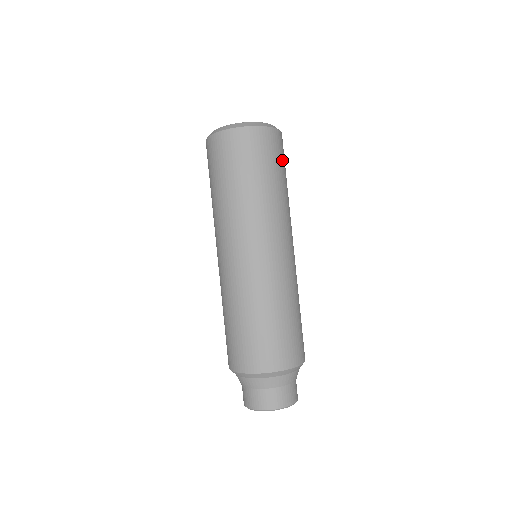
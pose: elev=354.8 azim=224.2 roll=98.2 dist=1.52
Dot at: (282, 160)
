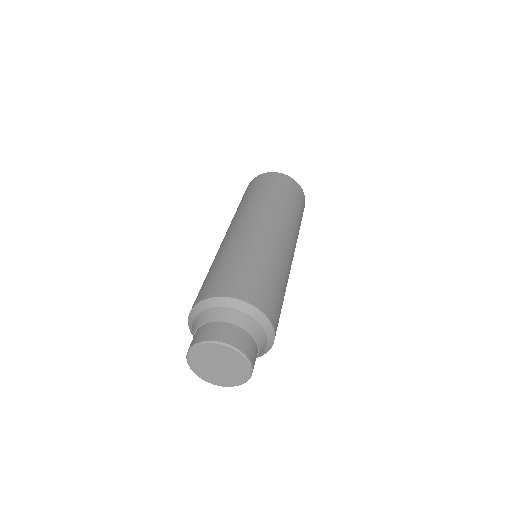
Dot at: occluded
